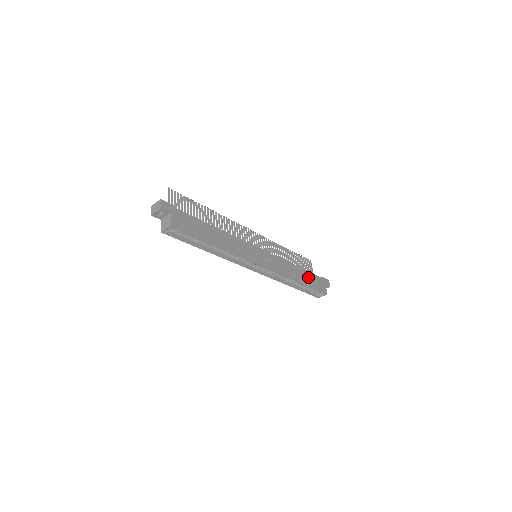
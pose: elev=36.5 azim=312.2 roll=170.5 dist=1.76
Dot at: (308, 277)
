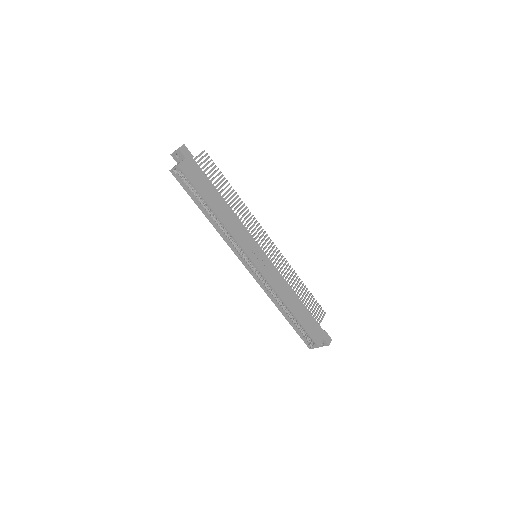
Dot at: (305, 315)
